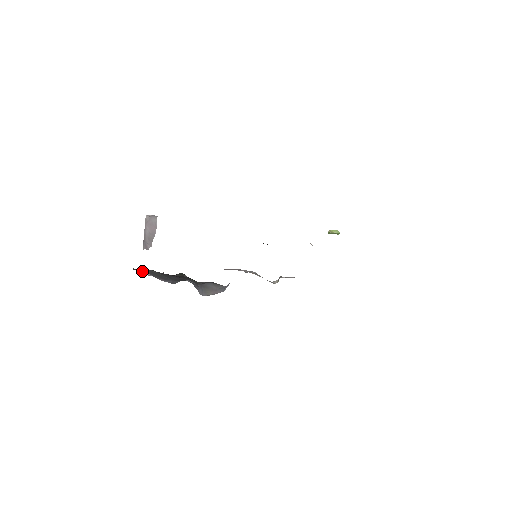
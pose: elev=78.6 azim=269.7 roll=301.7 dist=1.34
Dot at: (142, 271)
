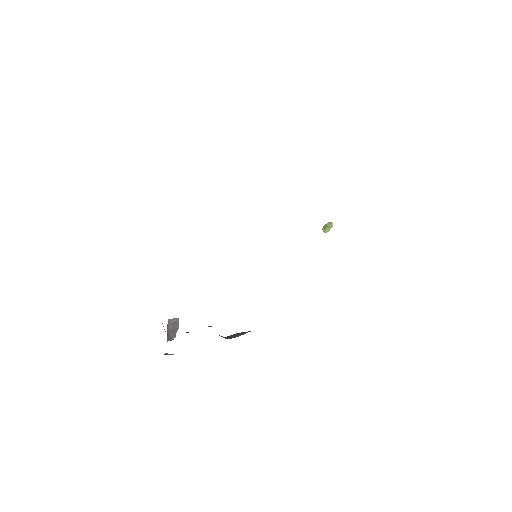
Dot at: occluded
